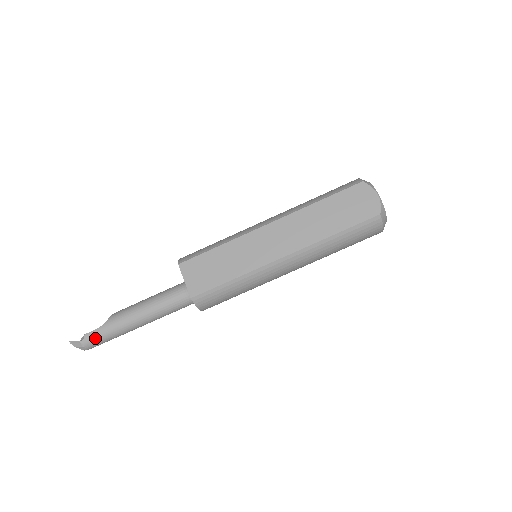
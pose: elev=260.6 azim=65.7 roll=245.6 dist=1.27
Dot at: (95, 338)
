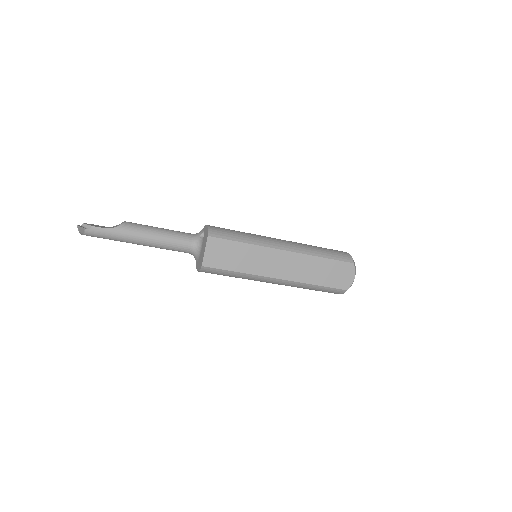
Dot at: (99, 234)
